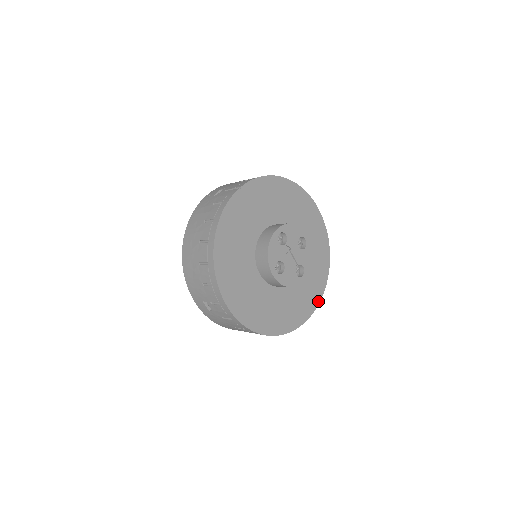
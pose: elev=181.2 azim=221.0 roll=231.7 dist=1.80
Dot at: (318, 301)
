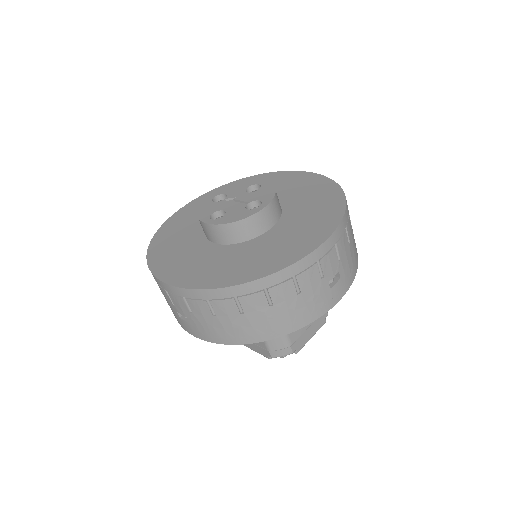
Dot at: (334, 227)
